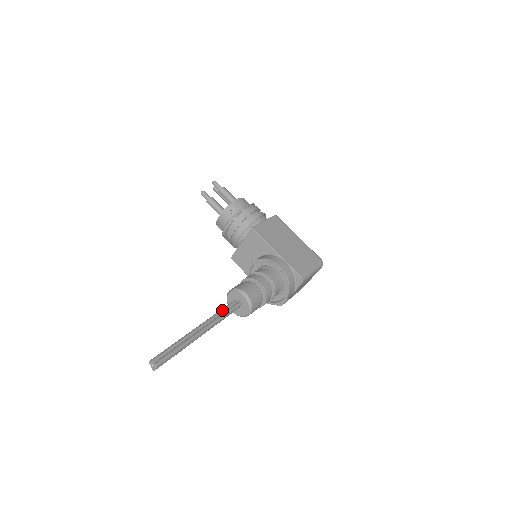
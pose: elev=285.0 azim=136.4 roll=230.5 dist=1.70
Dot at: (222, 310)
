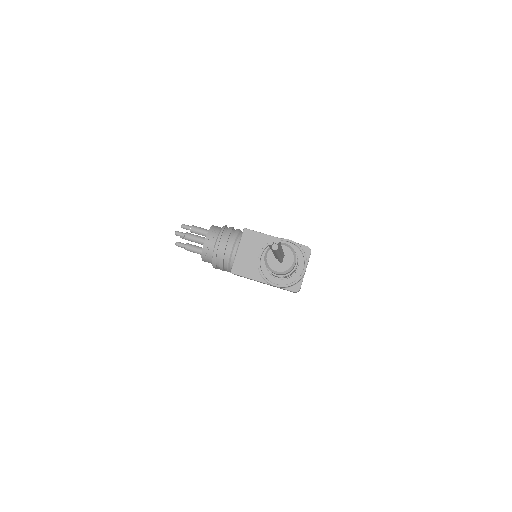
Dot at: occluded
